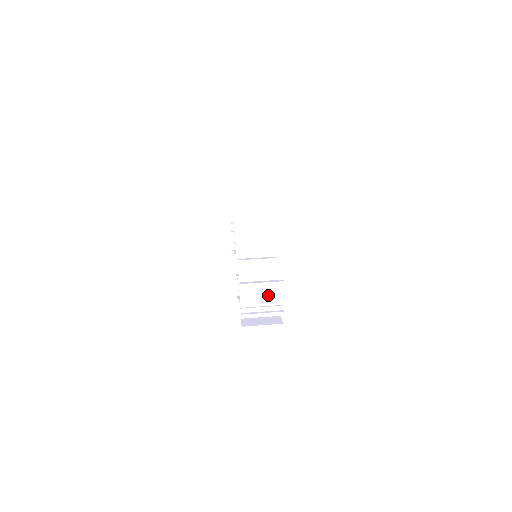
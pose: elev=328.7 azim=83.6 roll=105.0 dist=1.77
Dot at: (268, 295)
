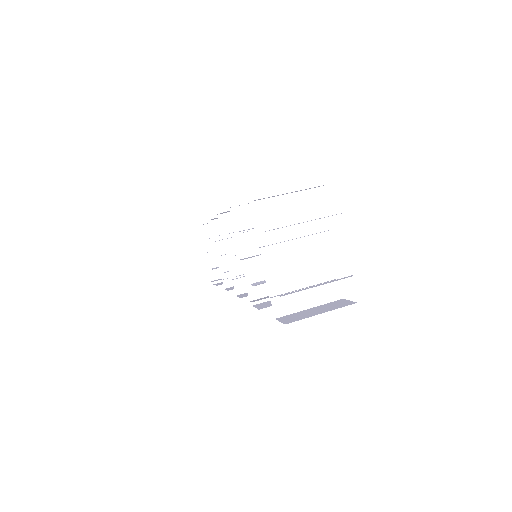
Dot at: (313, 263)
